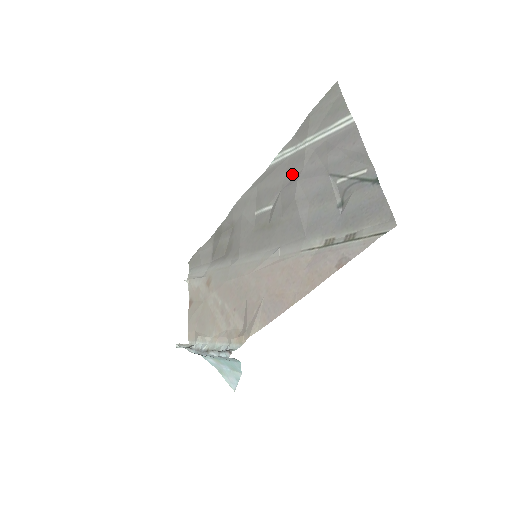
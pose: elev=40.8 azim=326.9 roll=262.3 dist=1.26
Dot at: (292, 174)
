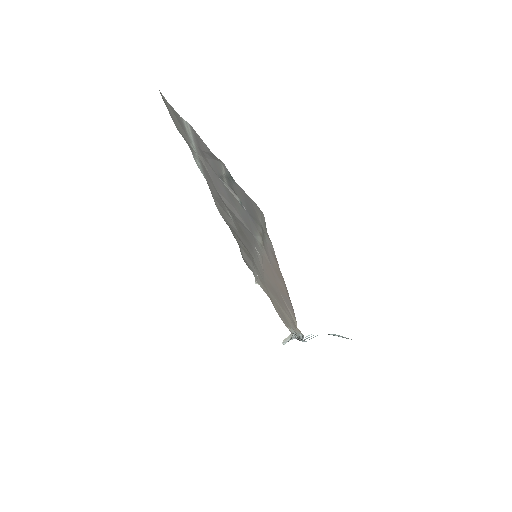
Dot at: (212, 182)
